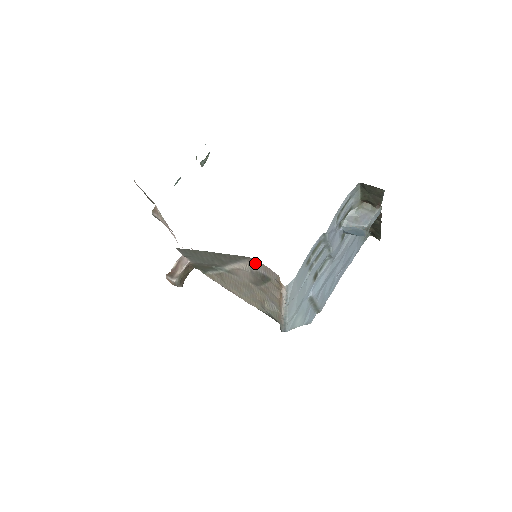
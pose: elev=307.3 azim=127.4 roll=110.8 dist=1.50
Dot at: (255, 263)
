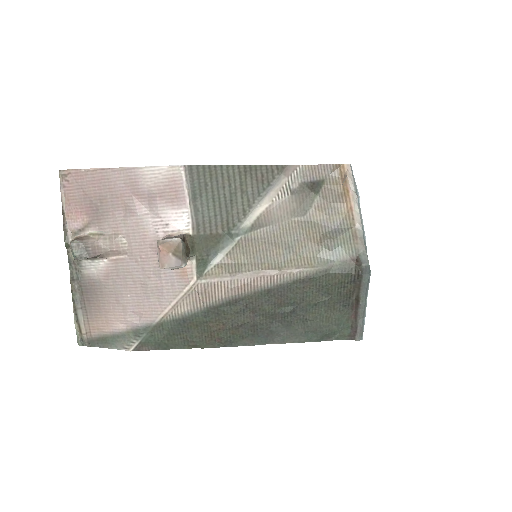
Dot at: (295, 173)
